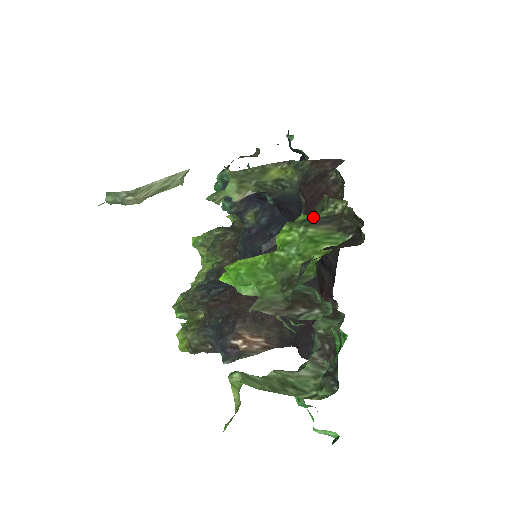
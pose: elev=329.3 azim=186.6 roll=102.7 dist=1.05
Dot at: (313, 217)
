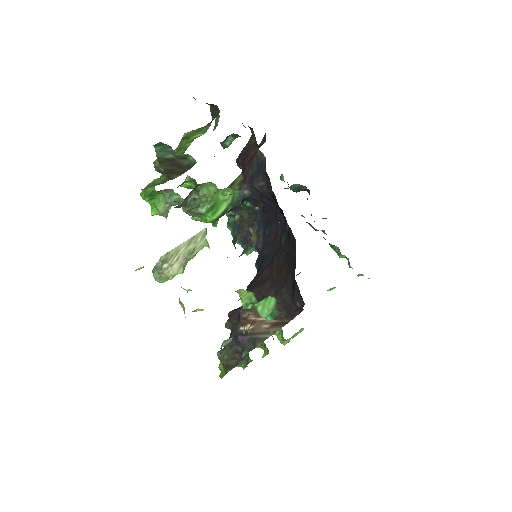
Dot at: occluded
